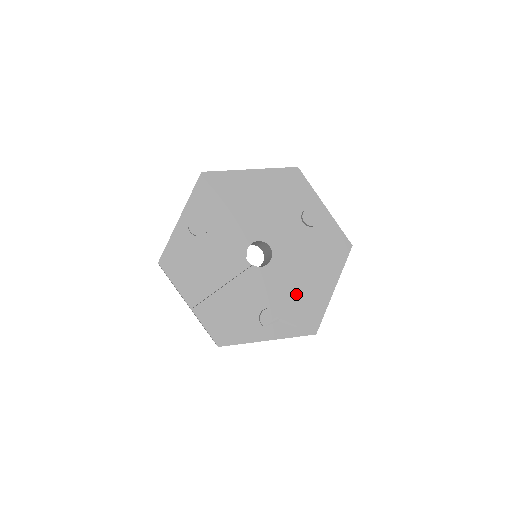
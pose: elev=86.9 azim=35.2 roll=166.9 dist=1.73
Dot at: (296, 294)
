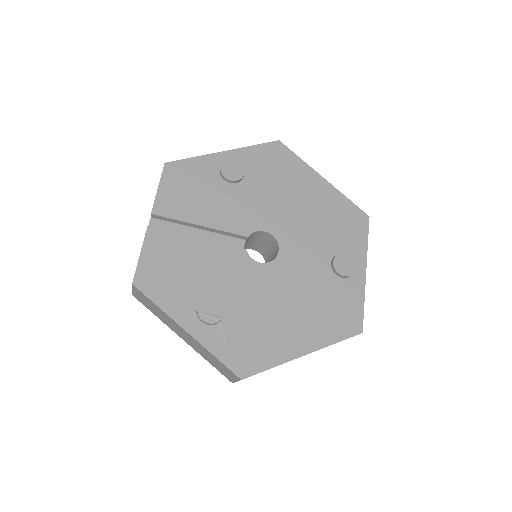
Dot at: (261, 318)
